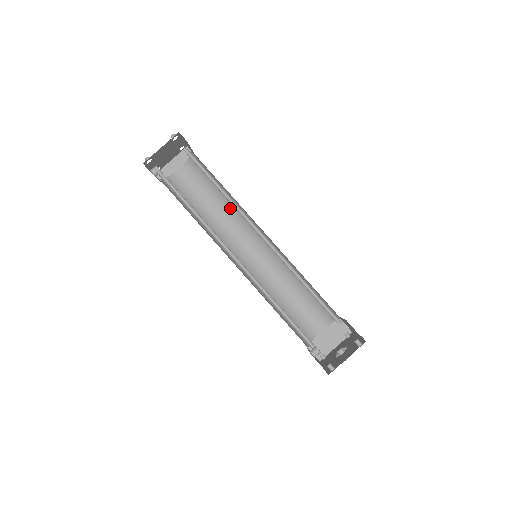
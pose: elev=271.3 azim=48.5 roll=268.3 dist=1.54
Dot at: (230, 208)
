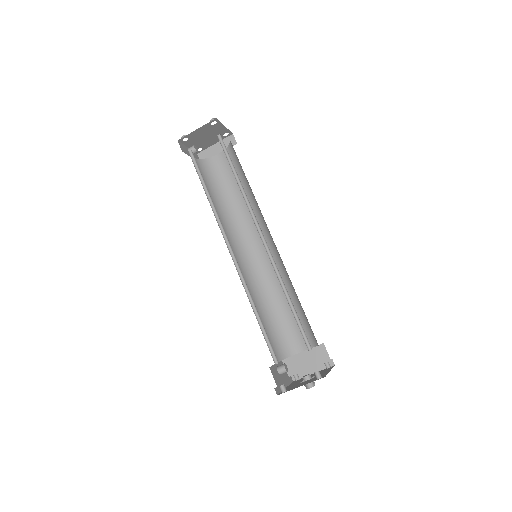
Dot at: (252, 203)
